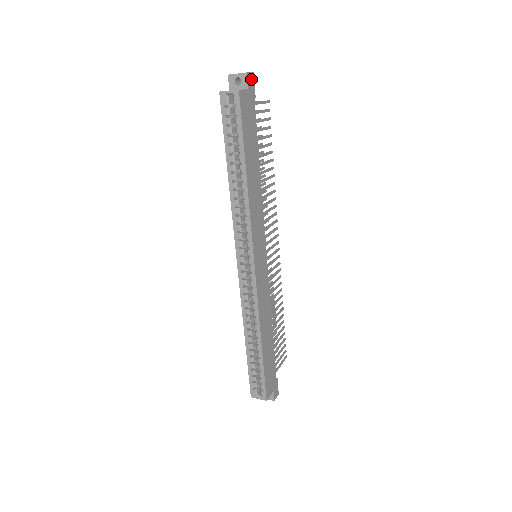
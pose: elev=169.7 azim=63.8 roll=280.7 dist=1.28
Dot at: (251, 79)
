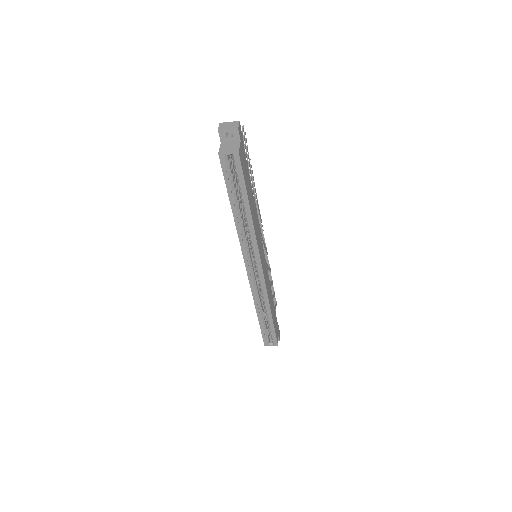
Dot at: (240, 129)
